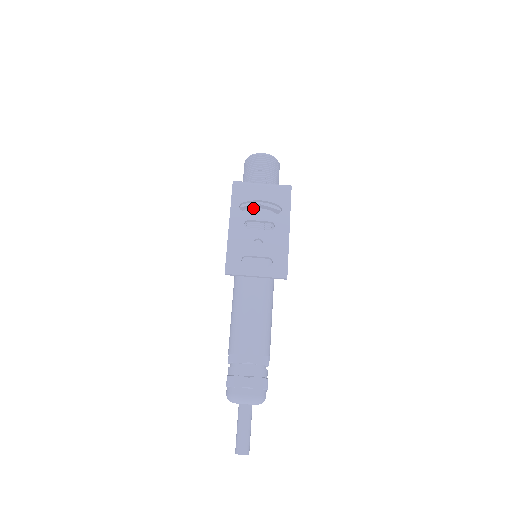
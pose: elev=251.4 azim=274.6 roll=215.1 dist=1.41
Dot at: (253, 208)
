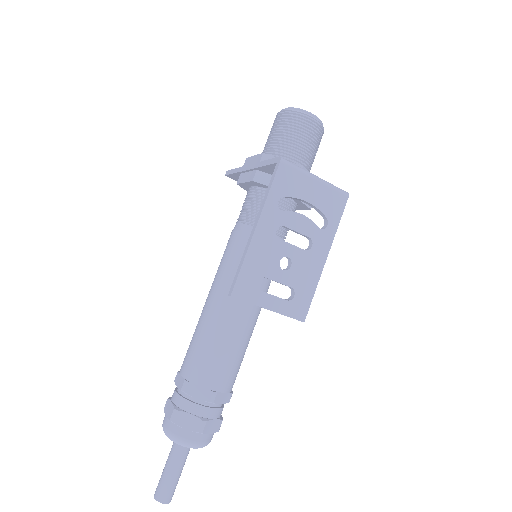
Dot at: occluded
